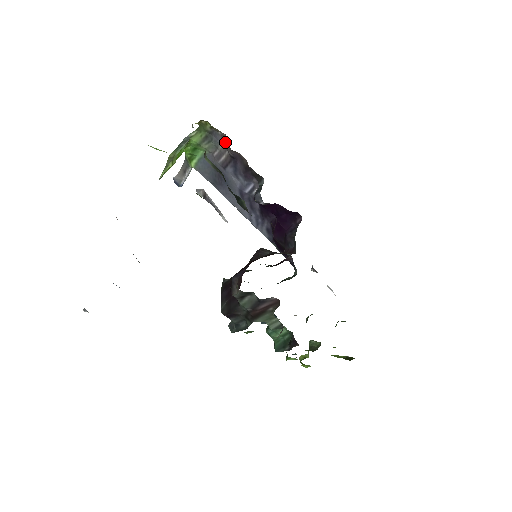
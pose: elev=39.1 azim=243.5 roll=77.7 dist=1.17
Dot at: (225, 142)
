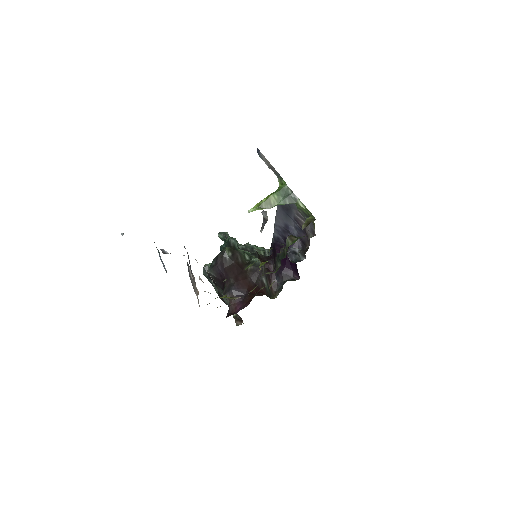
Dot at: (311, 232)
